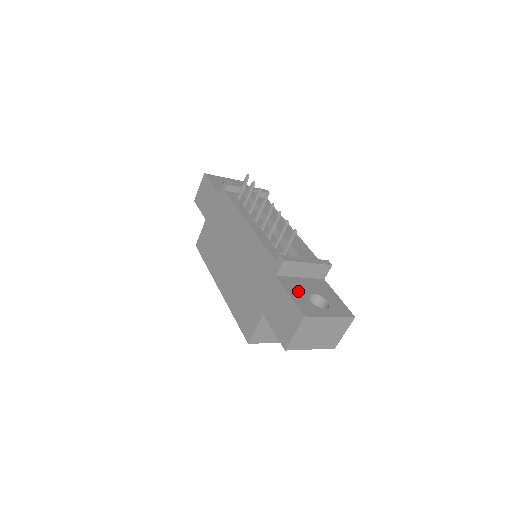
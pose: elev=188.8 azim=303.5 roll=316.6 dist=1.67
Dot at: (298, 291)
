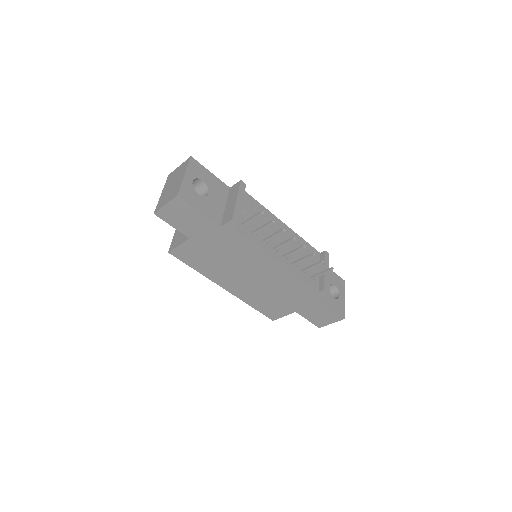
Dot at: (328, 298)
